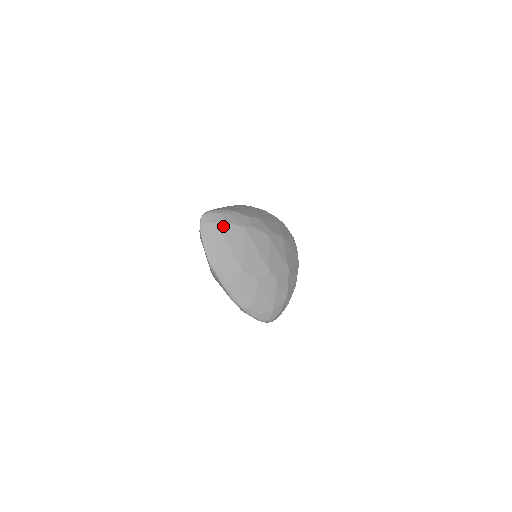
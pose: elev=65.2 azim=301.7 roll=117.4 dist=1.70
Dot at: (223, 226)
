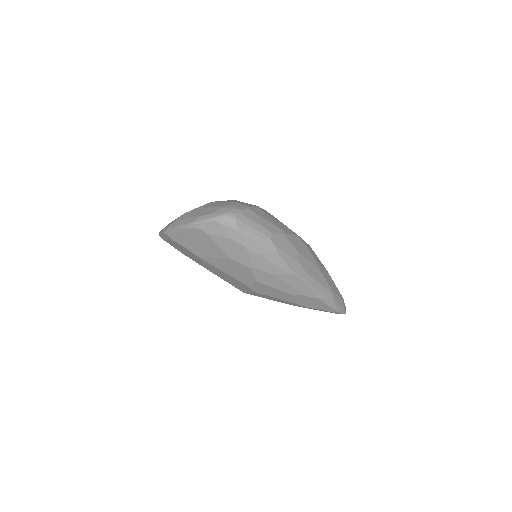
Dot at: occluded
